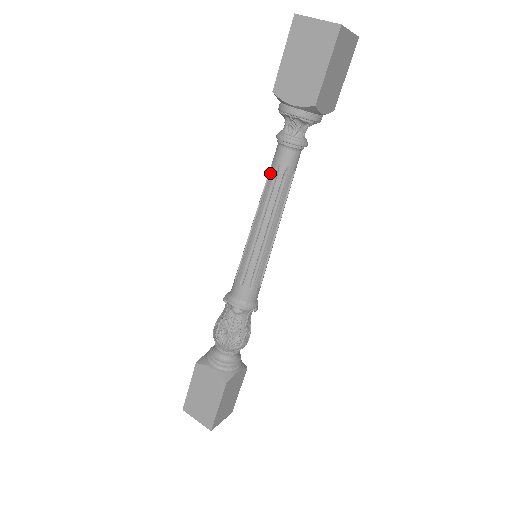
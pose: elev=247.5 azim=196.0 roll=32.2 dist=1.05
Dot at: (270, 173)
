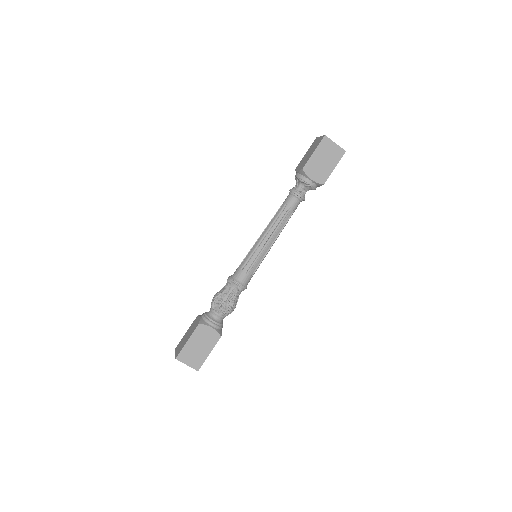
Dot at: (284, 210)
